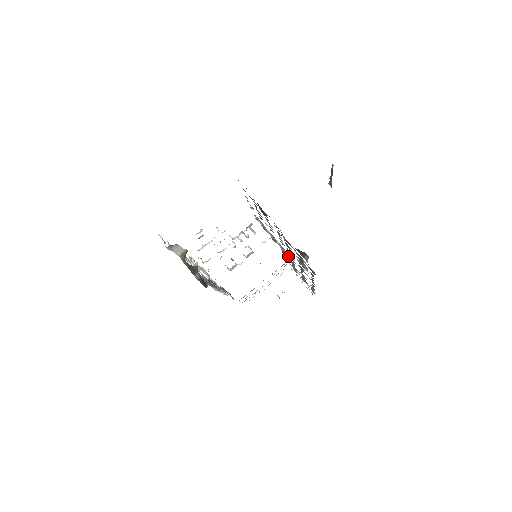
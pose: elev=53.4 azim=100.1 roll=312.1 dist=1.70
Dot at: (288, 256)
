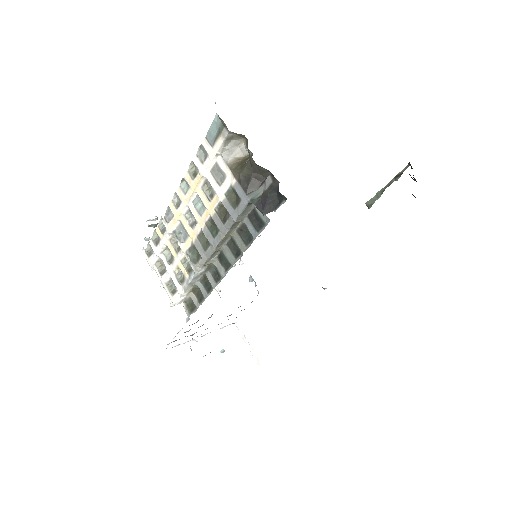
Dot at: occluded
